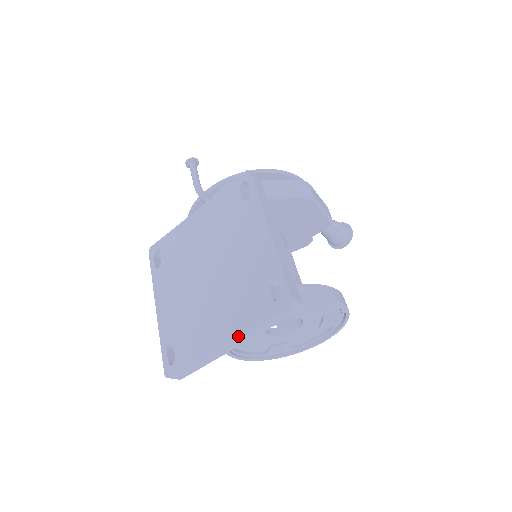
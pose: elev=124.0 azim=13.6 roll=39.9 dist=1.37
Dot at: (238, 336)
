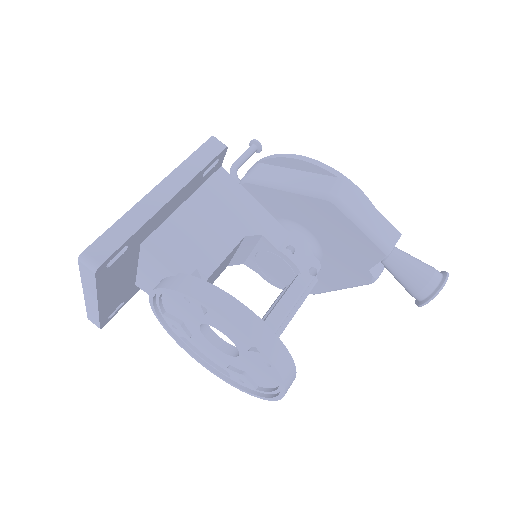
Dot at: (83, 286)
